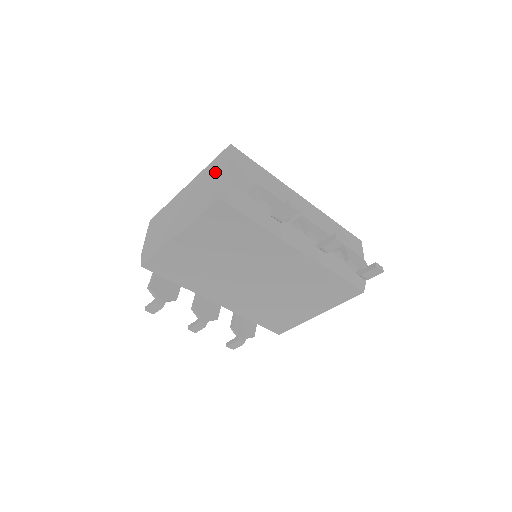
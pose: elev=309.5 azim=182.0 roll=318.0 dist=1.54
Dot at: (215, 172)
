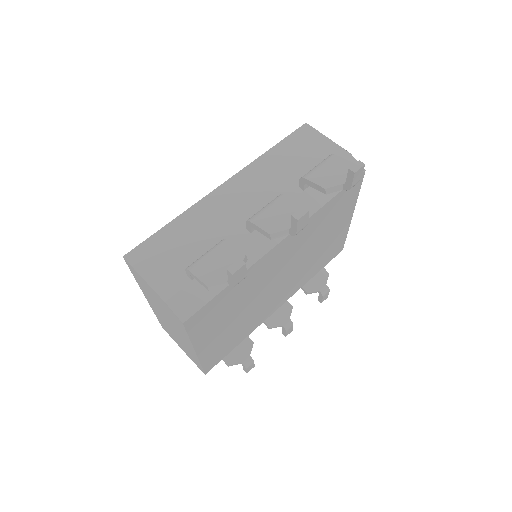
Dot at: (148, 290)
